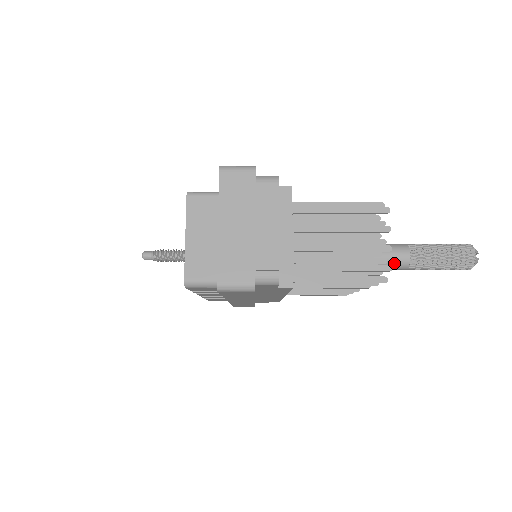
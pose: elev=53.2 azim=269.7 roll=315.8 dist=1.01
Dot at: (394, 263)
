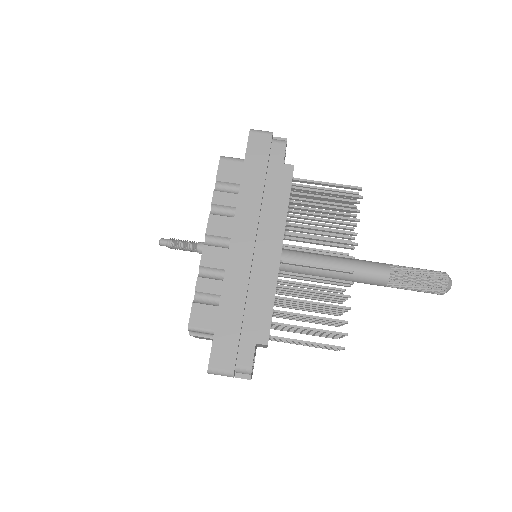
Dot at: (376, 263)
